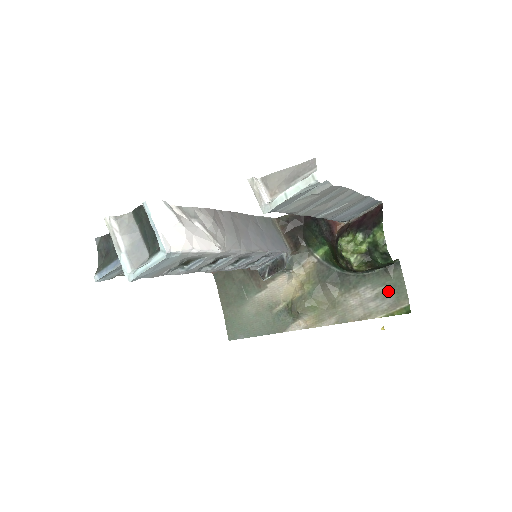
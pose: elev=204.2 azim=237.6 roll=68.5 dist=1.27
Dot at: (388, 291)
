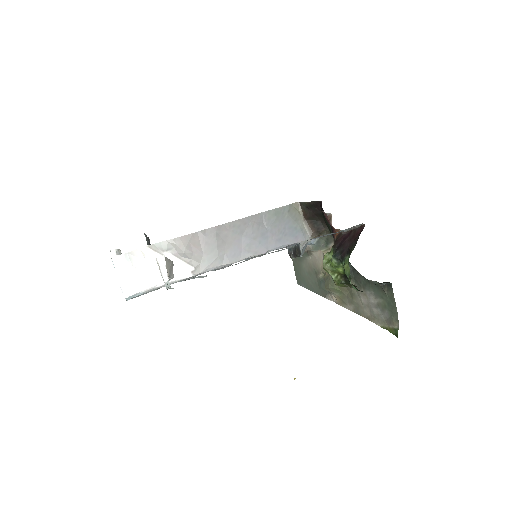
Dot at: (385, 306)
